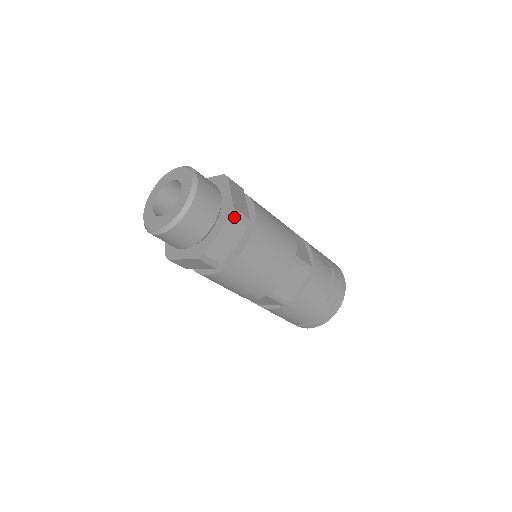
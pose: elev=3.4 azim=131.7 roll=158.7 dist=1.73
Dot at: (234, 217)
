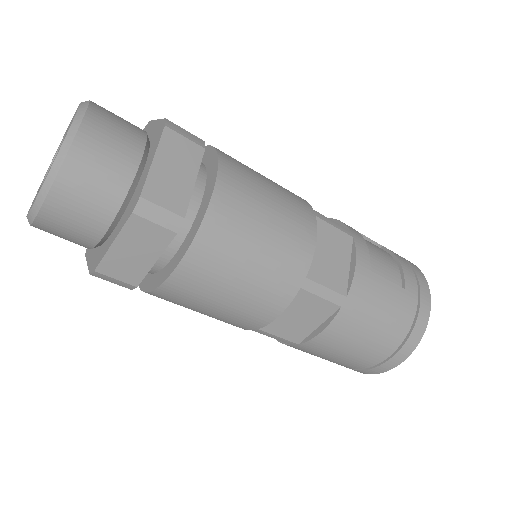
Dot at: (171, 129)
